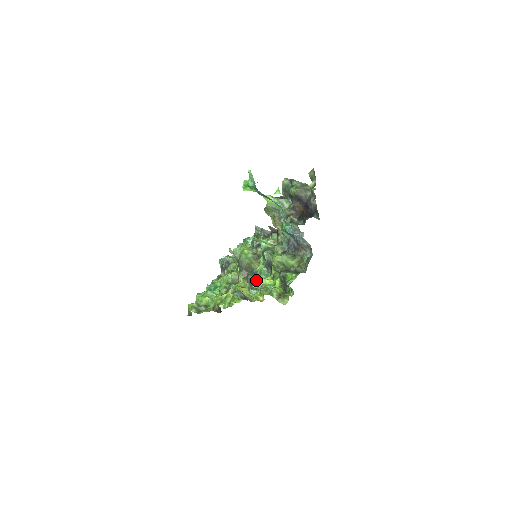
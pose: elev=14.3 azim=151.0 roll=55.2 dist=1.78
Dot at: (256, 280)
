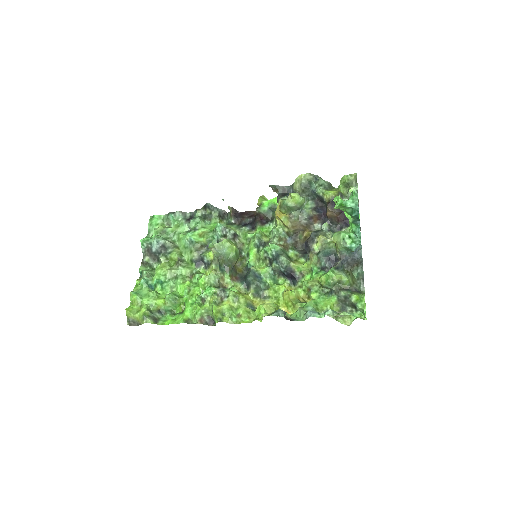
Dot at: (265, 286)
